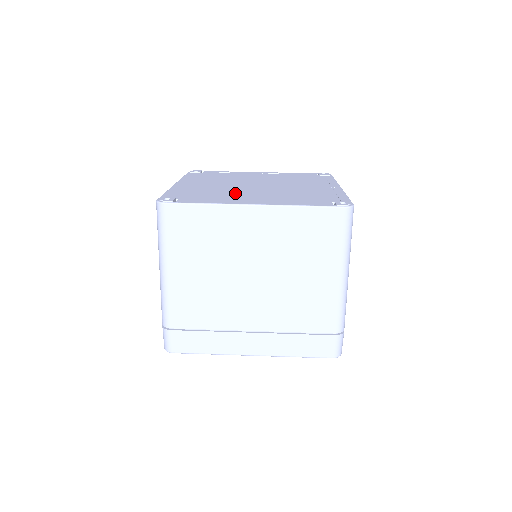
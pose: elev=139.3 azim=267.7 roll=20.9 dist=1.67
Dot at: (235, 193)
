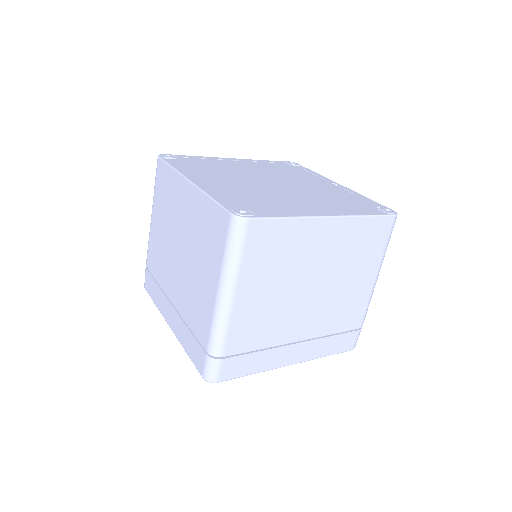
Dot at: (281, 197)
